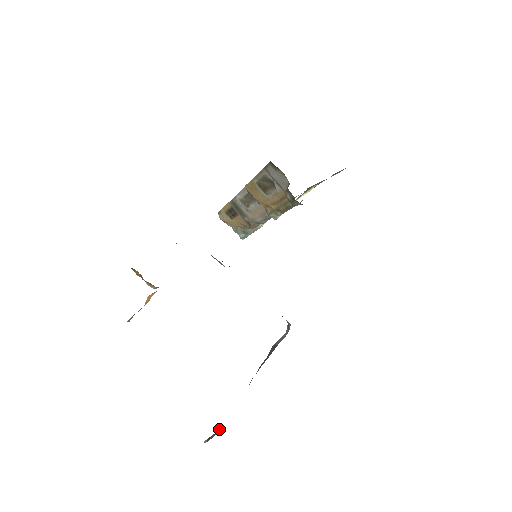
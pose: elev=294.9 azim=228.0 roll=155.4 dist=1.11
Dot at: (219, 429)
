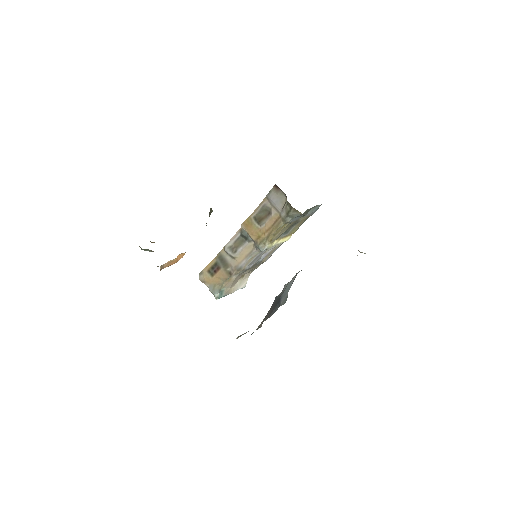
Dot at: occluded
